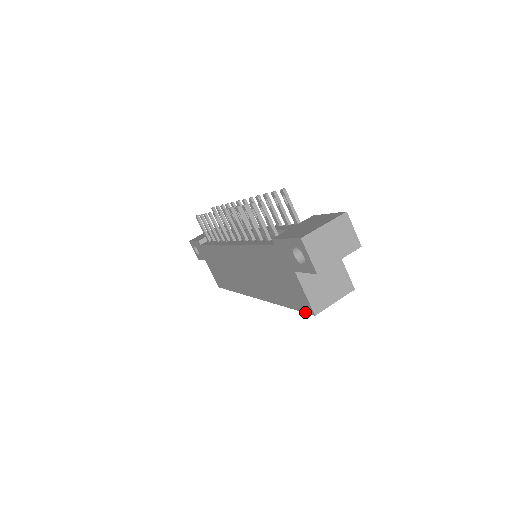
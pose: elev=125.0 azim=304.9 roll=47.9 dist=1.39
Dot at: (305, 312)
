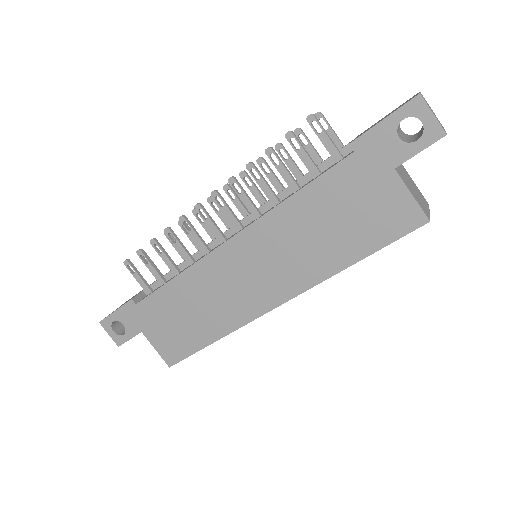
Dot at: (407, 233)
